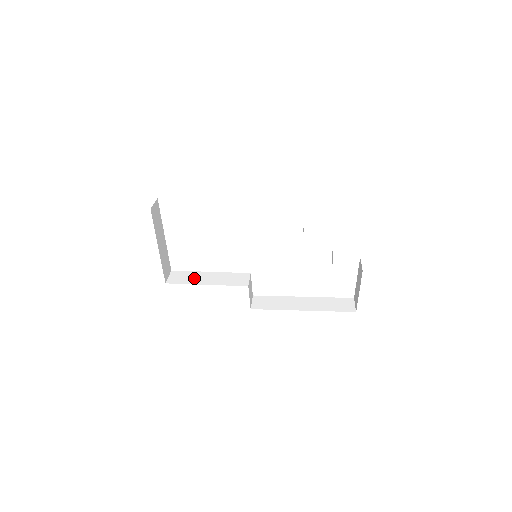
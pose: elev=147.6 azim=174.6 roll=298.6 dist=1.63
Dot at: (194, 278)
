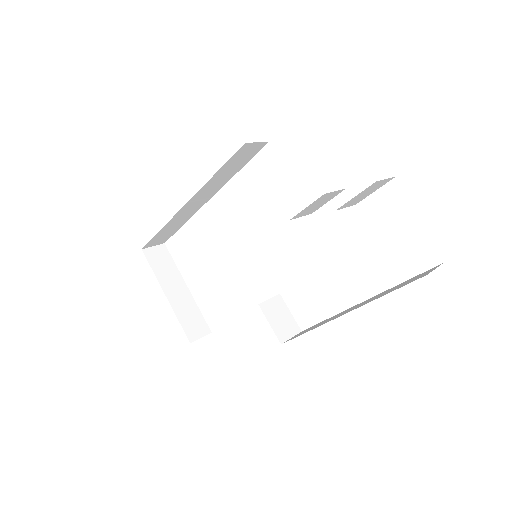
Dot at: occluded
